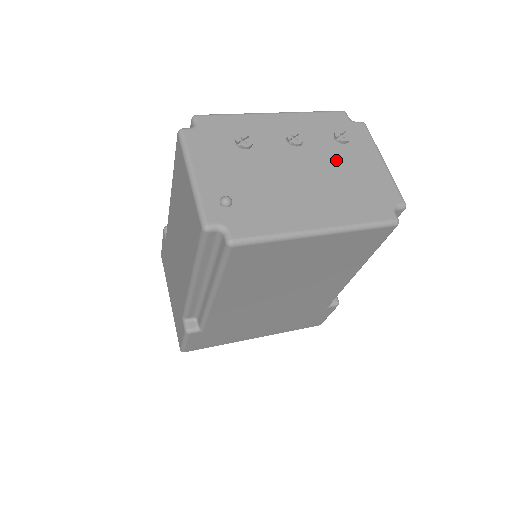
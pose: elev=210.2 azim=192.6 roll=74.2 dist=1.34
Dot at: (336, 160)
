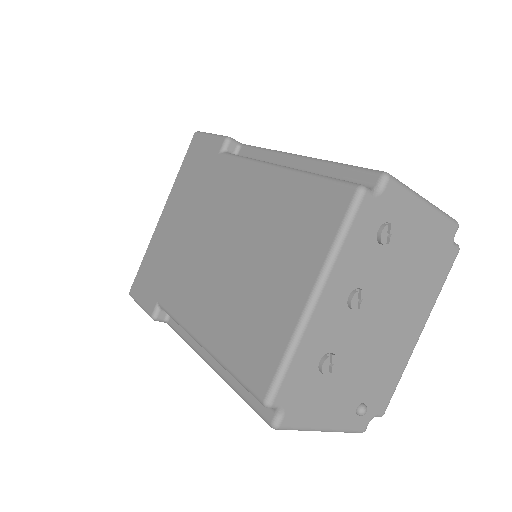
Dot at: (396, 265)
